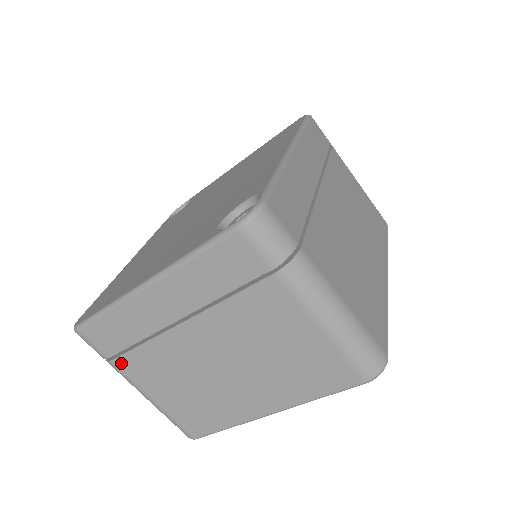
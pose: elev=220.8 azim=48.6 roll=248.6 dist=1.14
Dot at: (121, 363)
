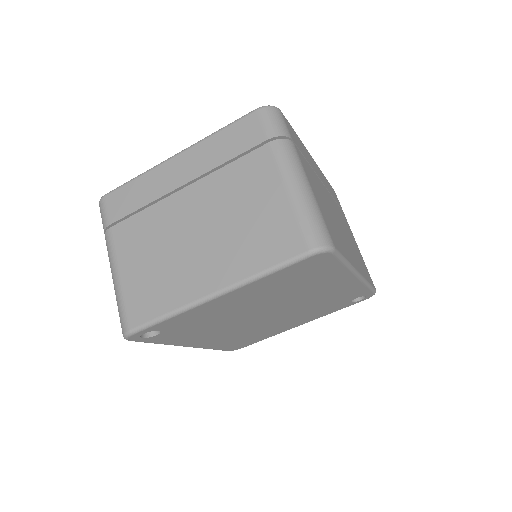
Dot at: (117, 230)
